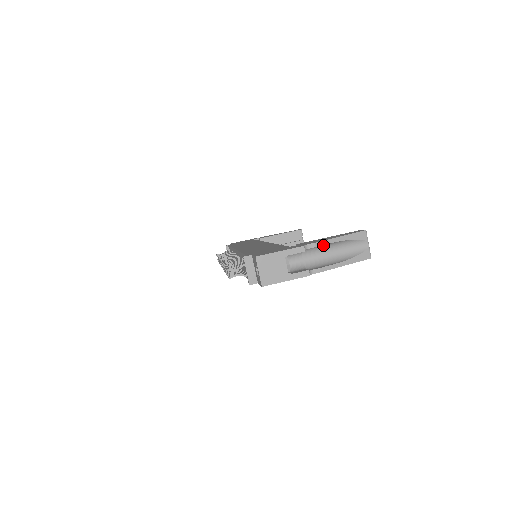
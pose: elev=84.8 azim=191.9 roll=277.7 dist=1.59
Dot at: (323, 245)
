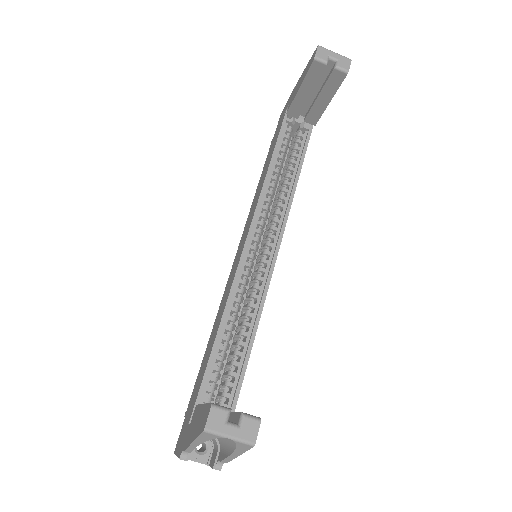
Dot at: occluded
